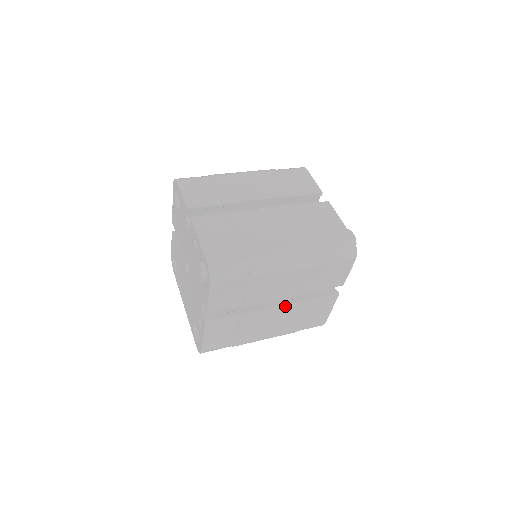
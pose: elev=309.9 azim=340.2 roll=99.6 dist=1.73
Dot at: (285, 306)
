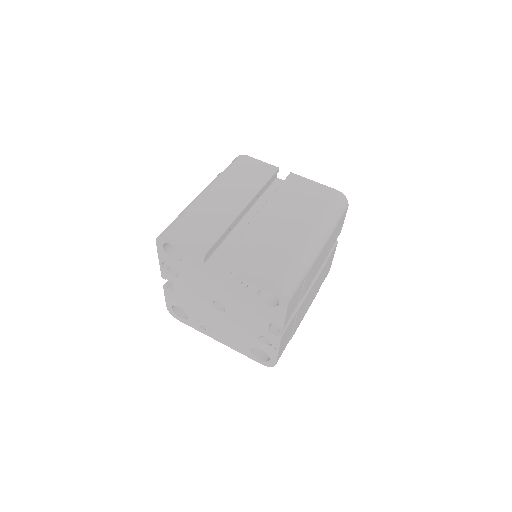
Dot at: (316, 279)
